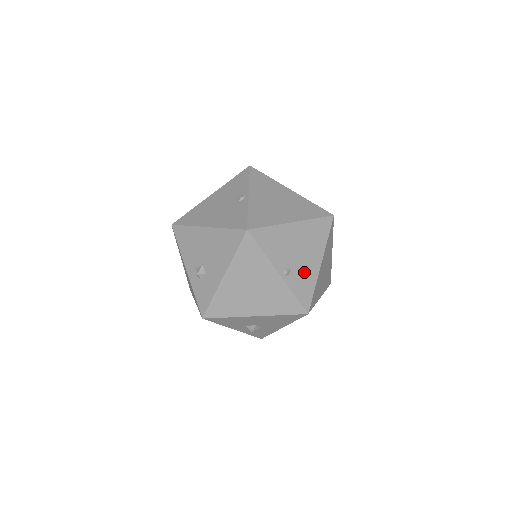
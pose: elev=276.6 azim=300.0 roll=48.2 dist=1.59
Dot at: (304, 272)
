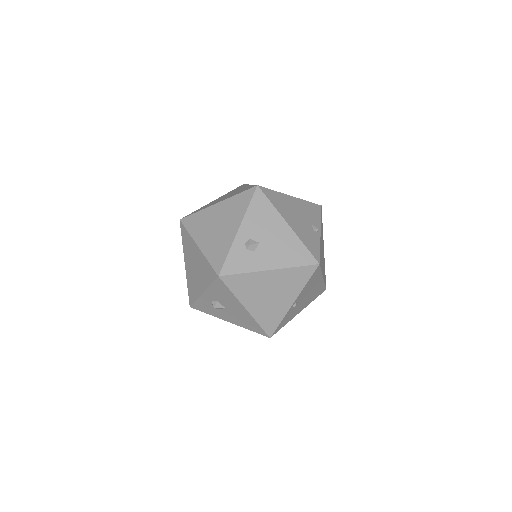
Dot at: (295, 311)
